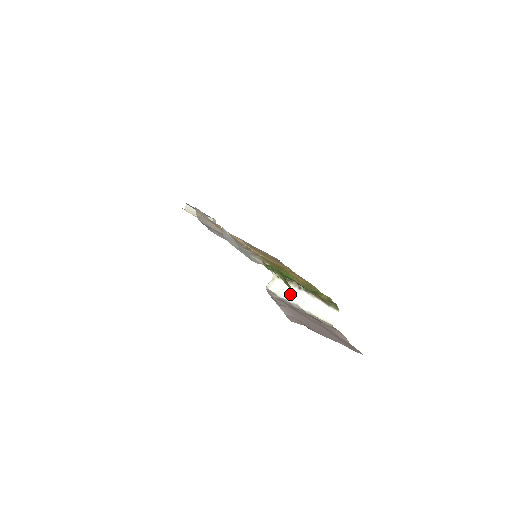
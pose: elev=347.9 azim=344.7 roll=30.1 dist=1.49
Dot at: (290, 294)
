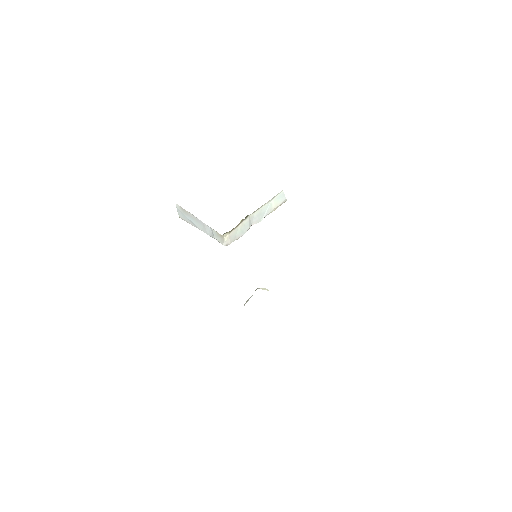
Dot at: (244, 228)
